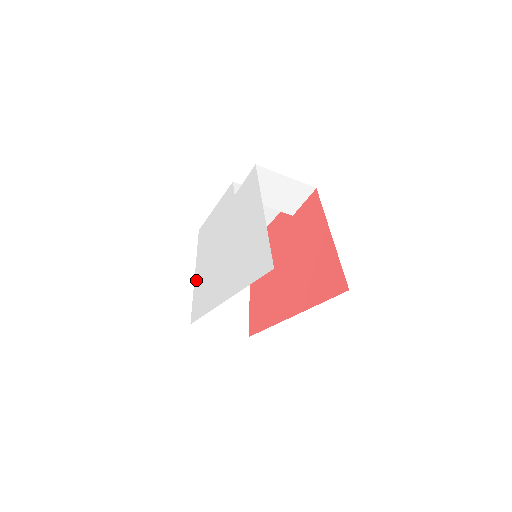
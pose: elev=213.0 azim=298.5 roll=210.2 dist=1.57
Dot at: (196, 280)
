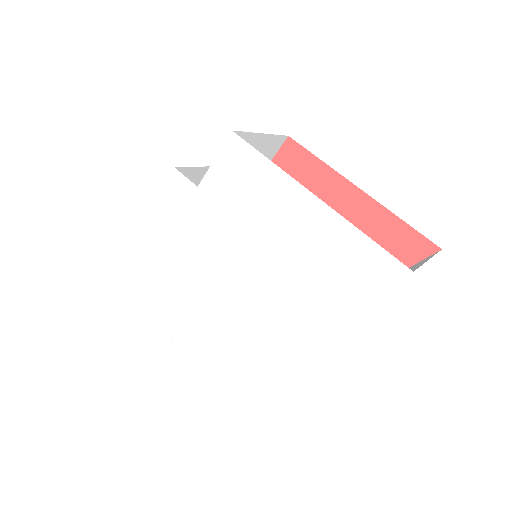
Dot at: (171, 325)
